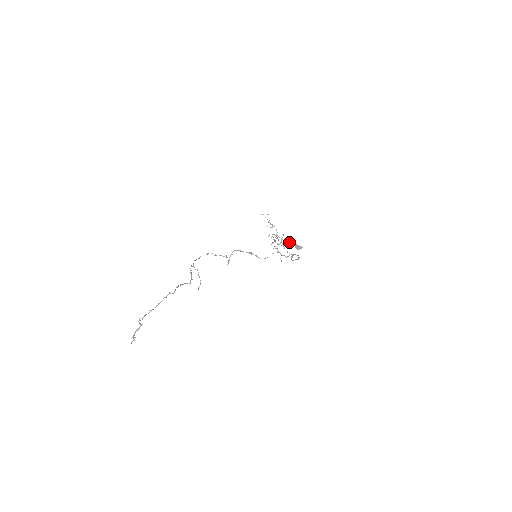
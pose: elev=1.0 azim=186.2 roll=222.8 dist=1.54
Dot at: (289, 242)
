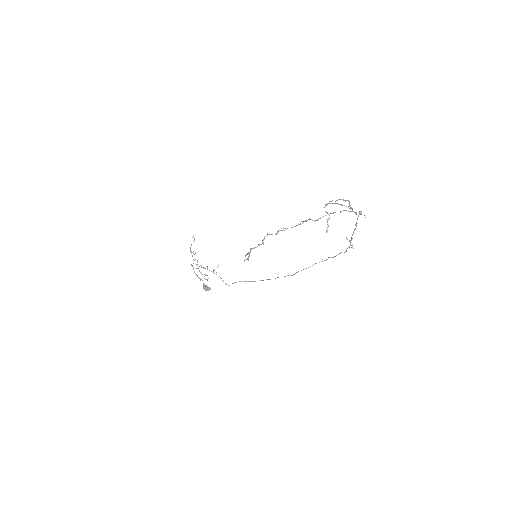
Dot at: occluded
